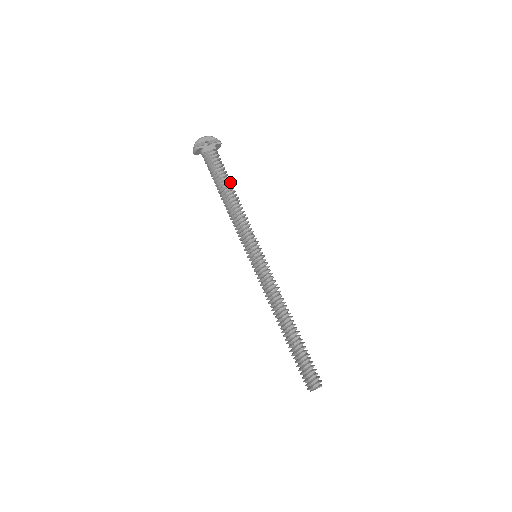
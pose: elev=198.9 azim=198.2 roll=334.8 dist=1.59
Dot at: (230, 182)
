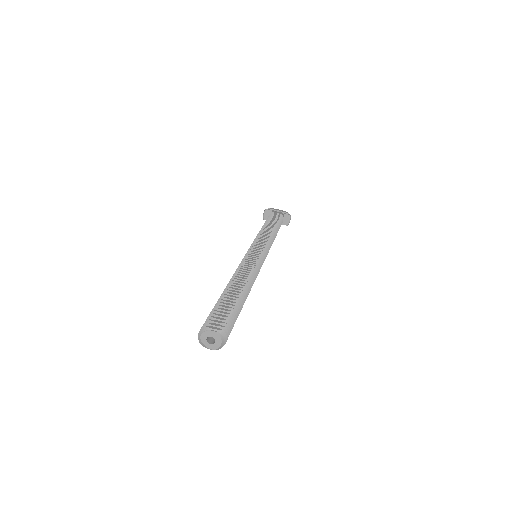
Dot at: (277, 228)
